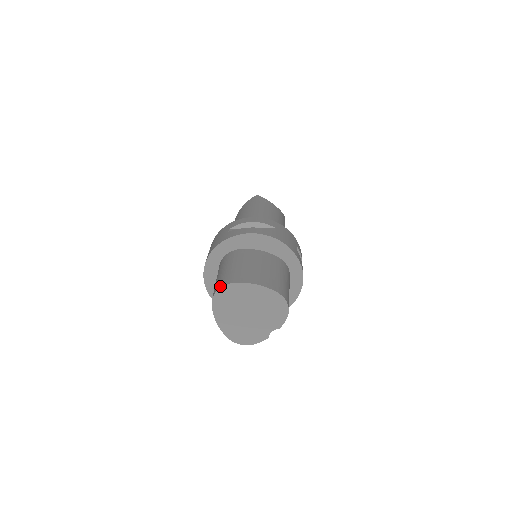
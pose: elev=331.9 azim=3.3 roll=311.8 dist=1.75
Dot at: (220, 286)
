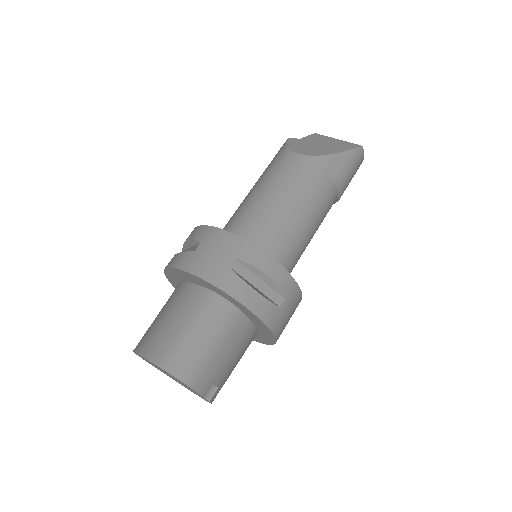
Dot at: occluded
